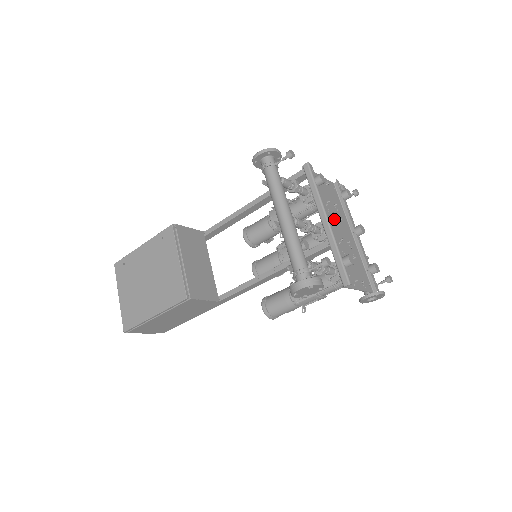
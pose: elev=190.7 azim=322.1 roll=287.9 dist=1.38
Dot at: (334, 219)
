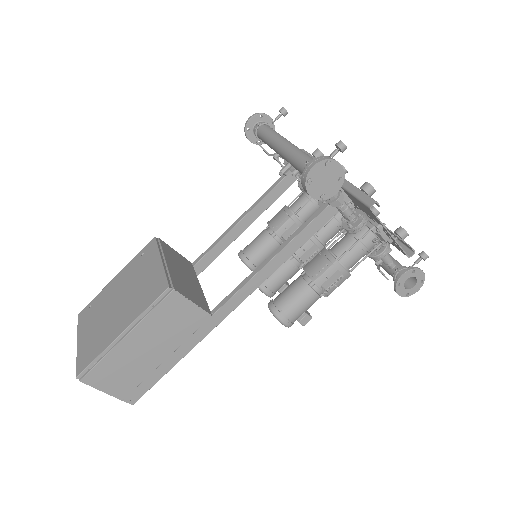
Dot at: occluded
